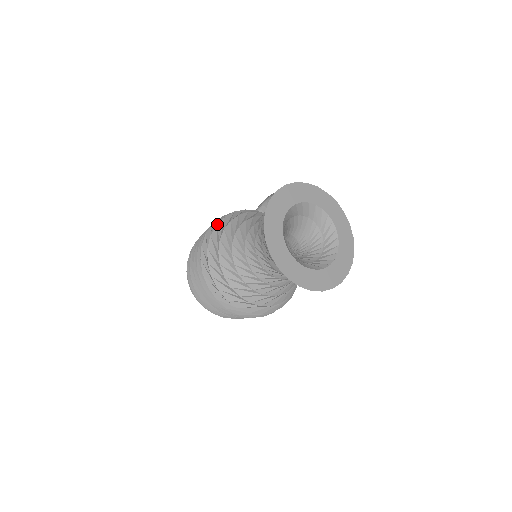
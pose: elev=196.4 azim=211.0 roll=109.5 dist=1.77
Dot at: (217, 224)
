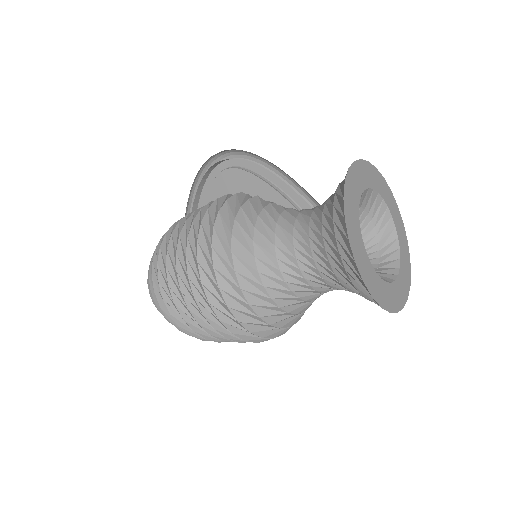
Dot at: (213, 265)
